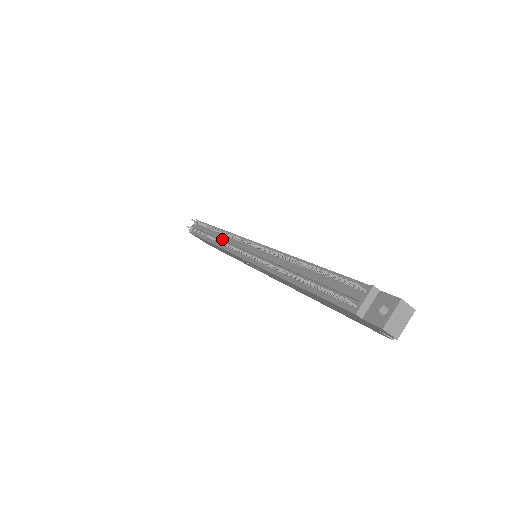
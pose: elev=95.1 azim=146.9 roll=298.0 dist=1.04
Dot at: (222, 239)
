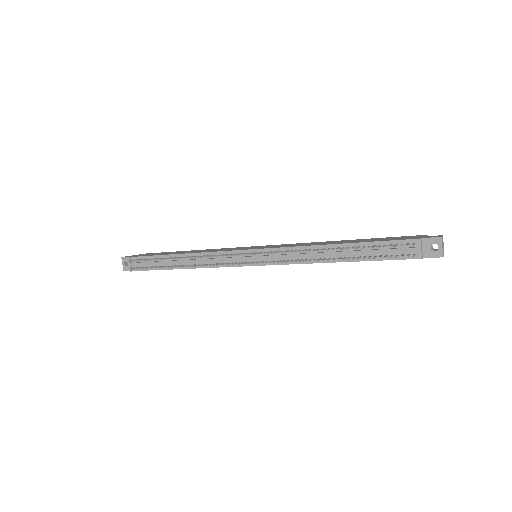
Dot at: (206, 261)
